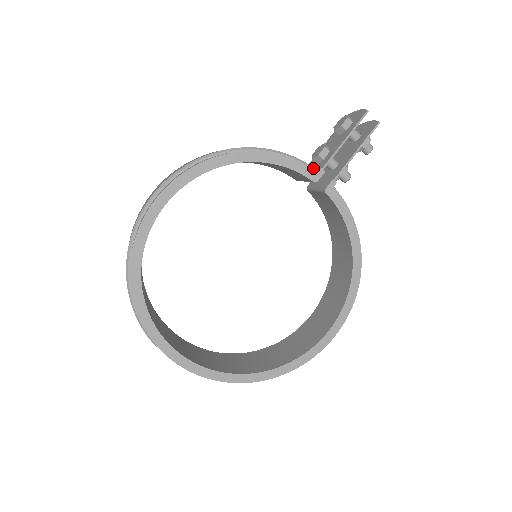
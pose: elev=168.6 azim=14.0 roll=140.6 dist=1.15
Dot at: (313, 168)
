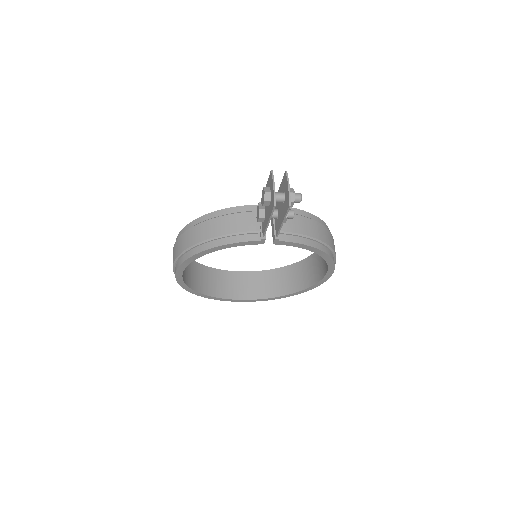
Dot at: (258, 232)
